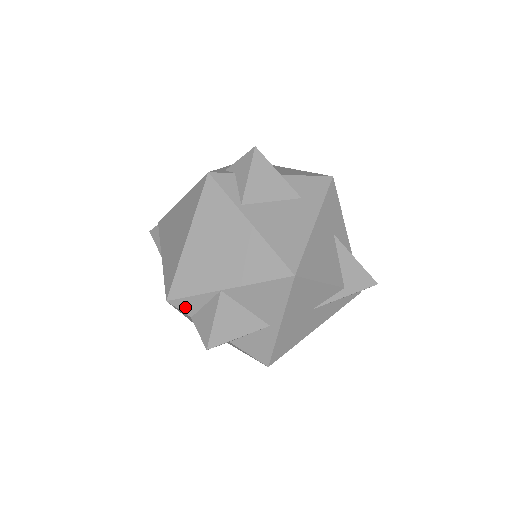
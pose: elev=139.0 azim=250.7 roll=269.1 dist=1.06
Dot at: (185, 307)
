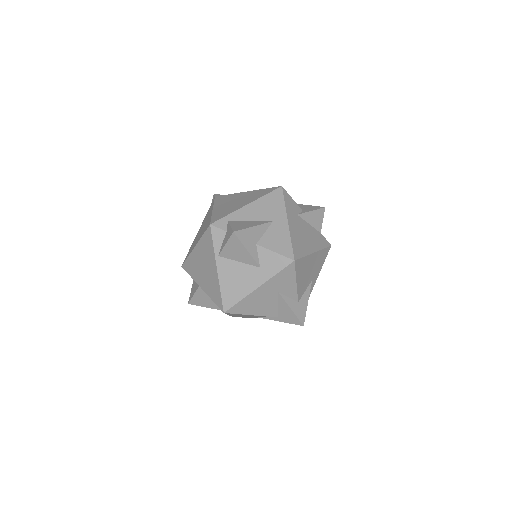
Dot at: occluded
